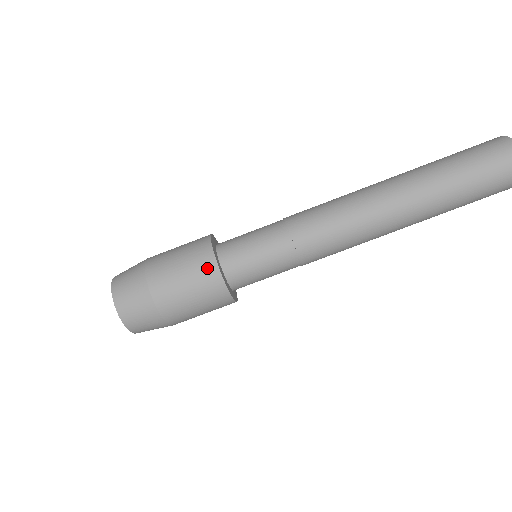
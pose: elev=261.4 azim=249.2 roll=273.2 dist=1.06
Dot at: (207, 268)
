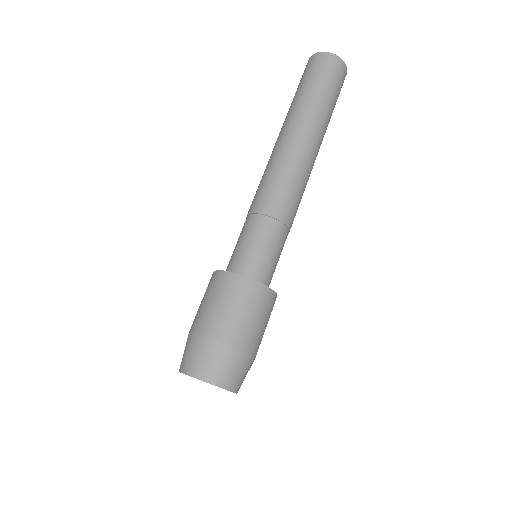
Dot at: (249, 289)
